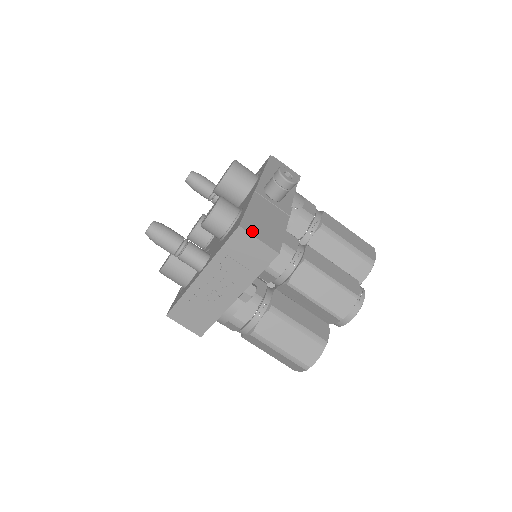
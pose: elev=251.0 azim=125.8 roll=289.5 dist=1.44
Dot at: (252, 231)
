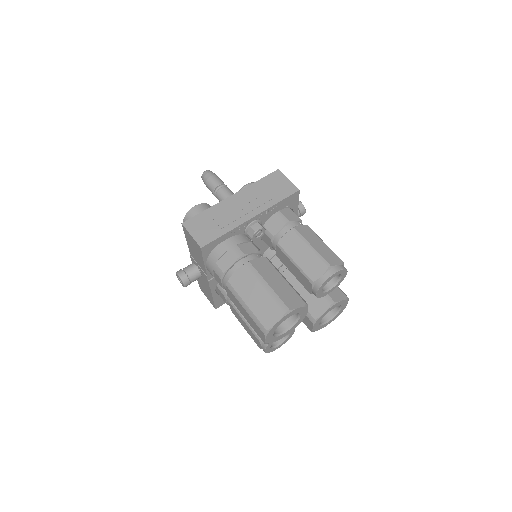
Dot at: (284, 177)
